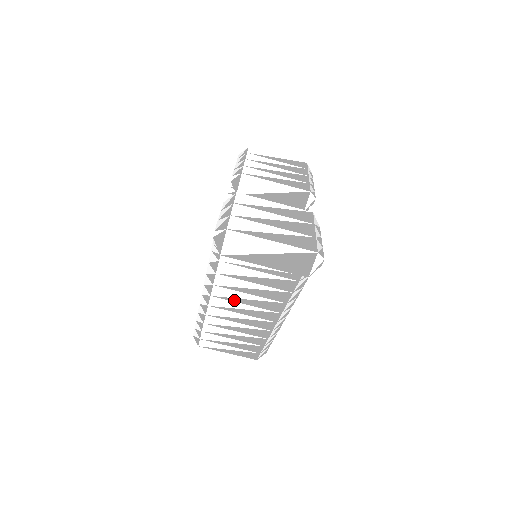
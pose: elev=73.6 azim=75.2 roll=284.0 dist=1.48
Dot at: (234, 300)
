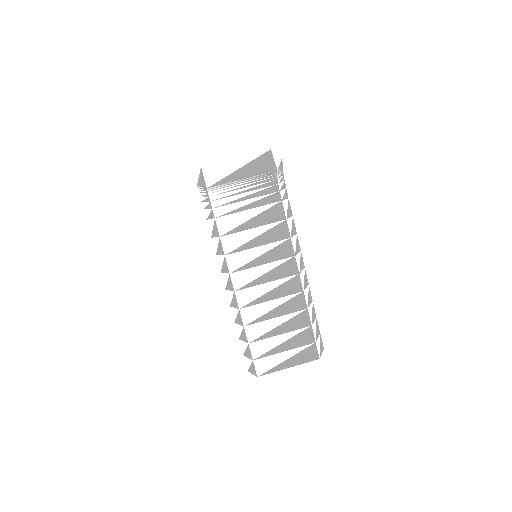
Dot at: (250, 266)
